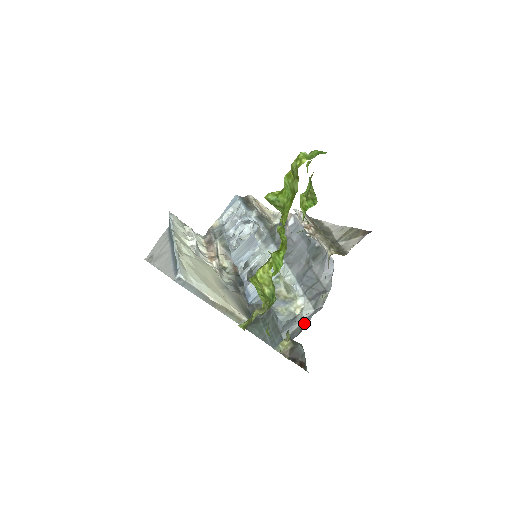
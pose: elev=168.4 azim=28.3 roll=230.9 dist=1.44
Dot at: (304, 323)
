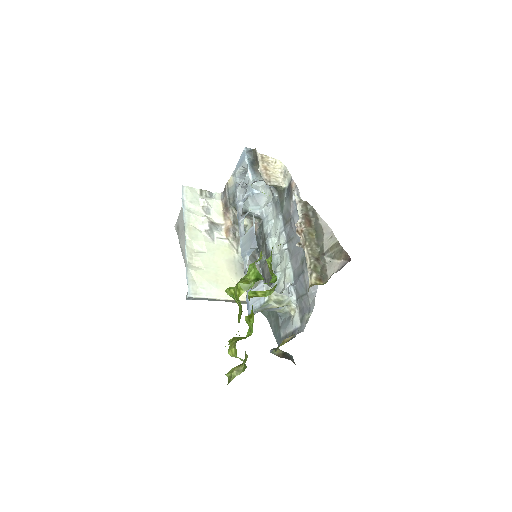
Dot at: (293, 333)
